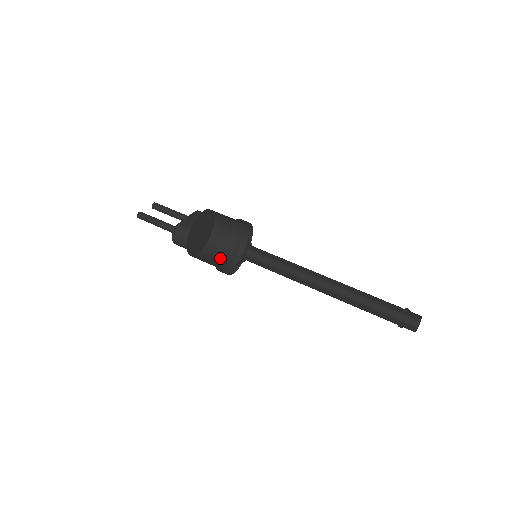
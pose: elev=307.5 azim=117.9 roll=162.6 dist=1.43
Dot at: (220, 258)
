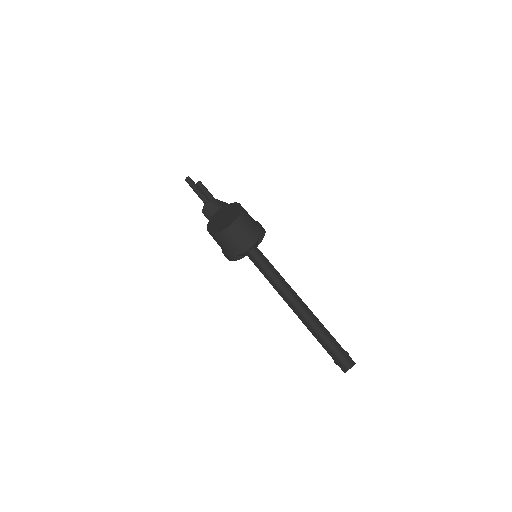
Dot at: (224, 246)
